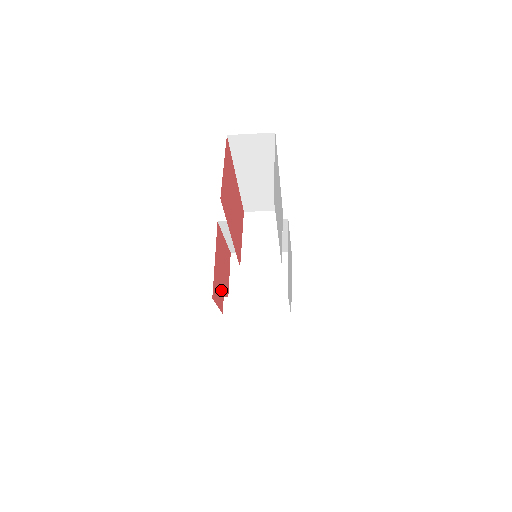
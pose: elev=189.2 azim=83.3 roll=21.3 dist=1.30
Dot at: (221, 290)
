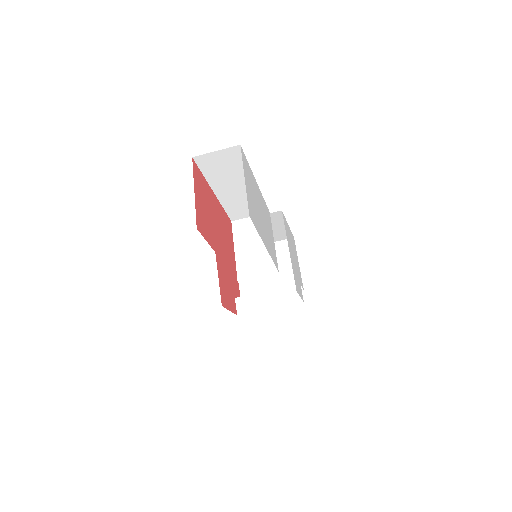
Dot at: (230, 293)
